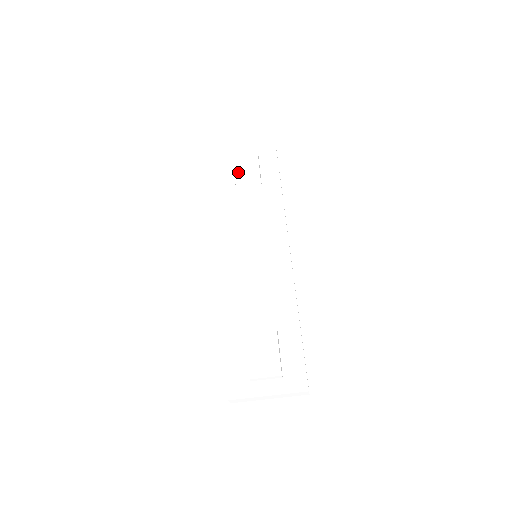
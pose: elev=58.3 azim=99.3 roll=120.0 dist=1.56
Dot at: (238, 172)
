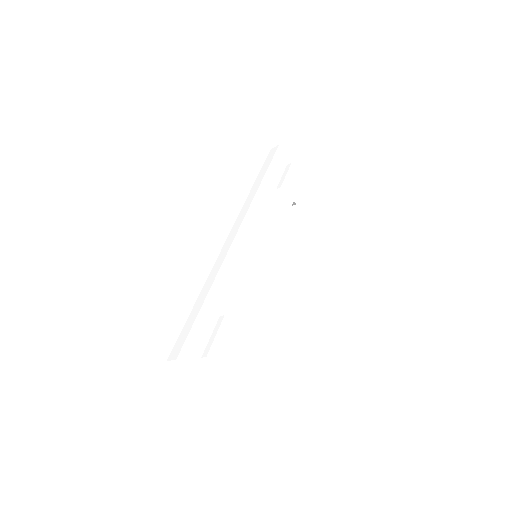
Dot at: (287, 180)
